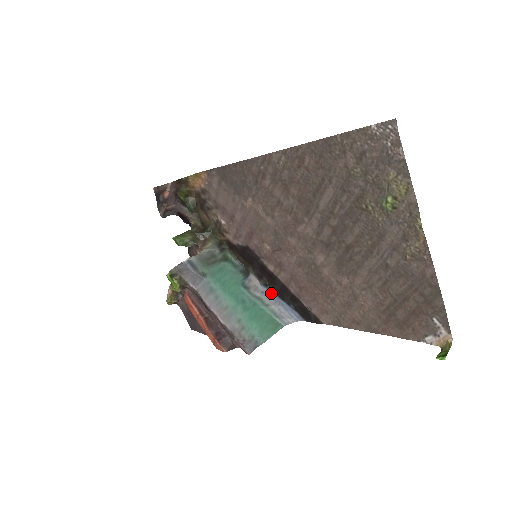
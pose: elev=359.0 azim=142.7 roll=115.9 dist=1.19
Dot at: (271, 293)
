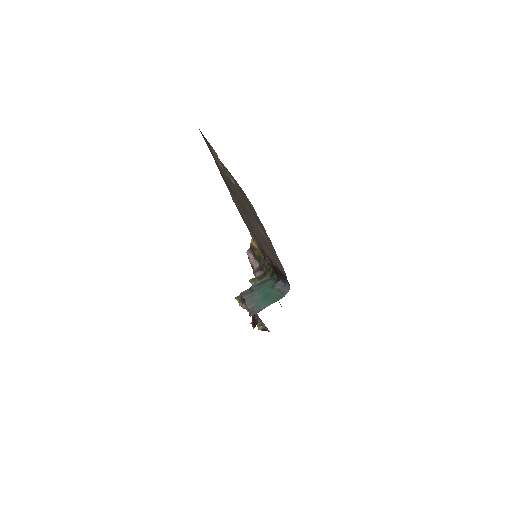
Dot at: (283, 282)
